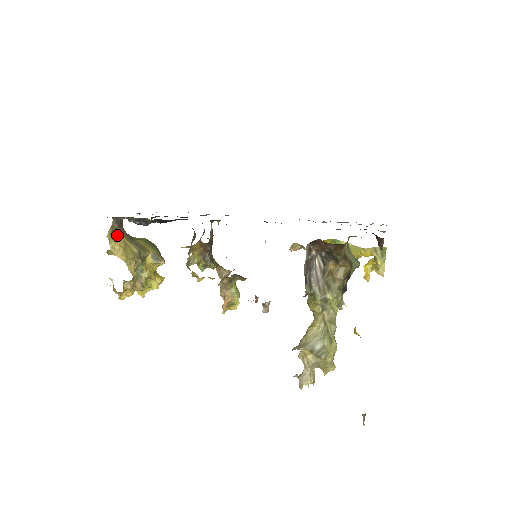
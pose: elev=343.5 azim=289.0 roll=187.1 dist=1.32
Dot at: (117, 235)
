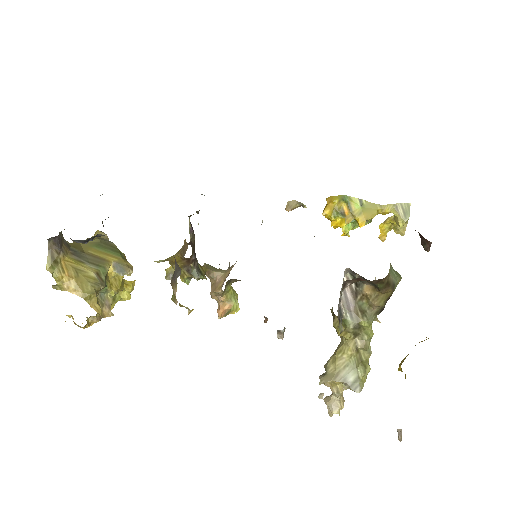
Dot at: (60, 261)
